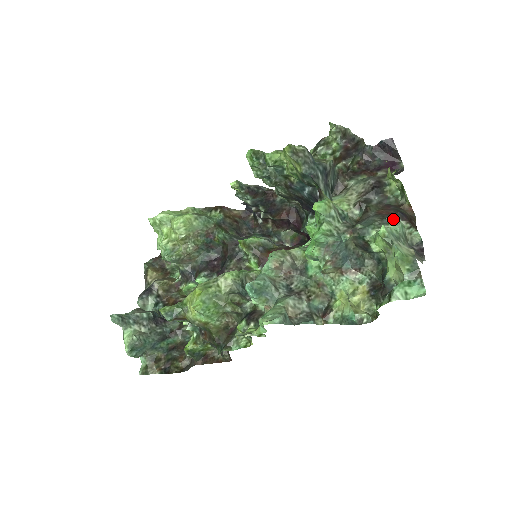
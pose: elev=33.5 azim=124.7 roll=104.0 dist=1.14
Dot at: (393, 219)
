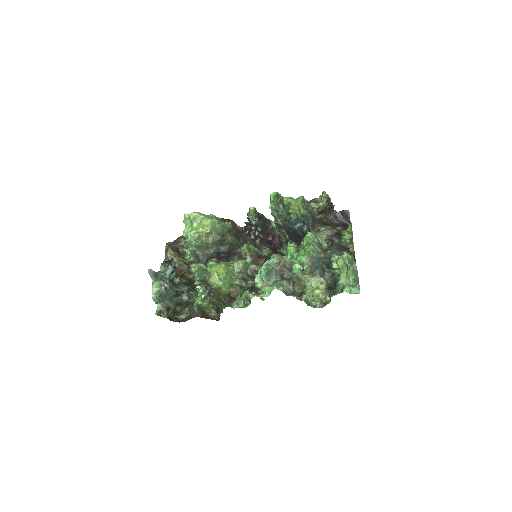
Dot at: (347, 253)
